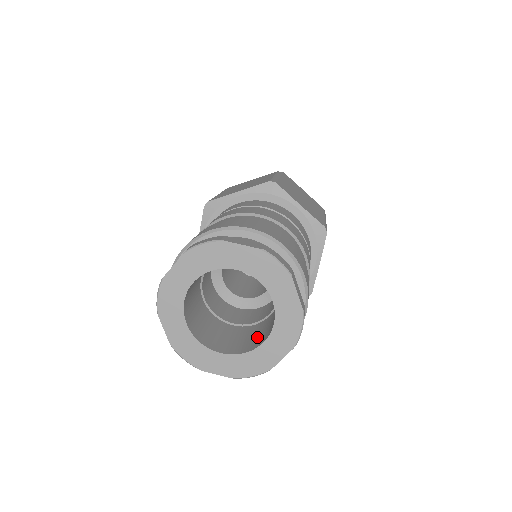
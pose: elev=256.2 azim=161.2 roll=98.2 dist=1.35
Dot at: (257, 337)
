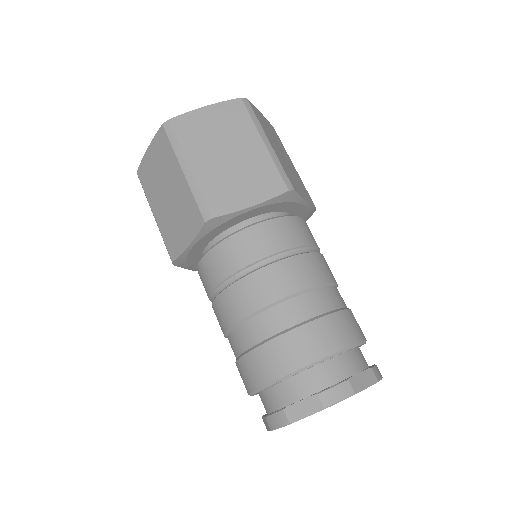
Dot at: occluded
